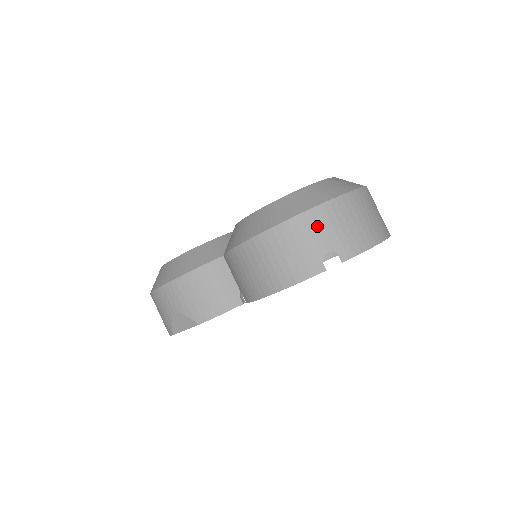
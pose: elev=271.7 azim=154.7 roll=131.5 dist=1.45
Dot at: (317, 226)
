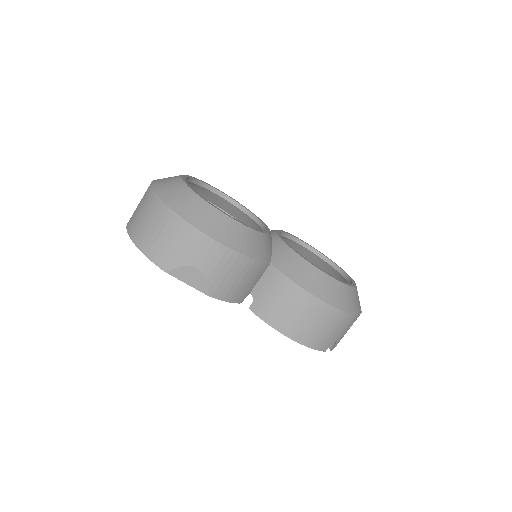
Dot at: (348, 326)
